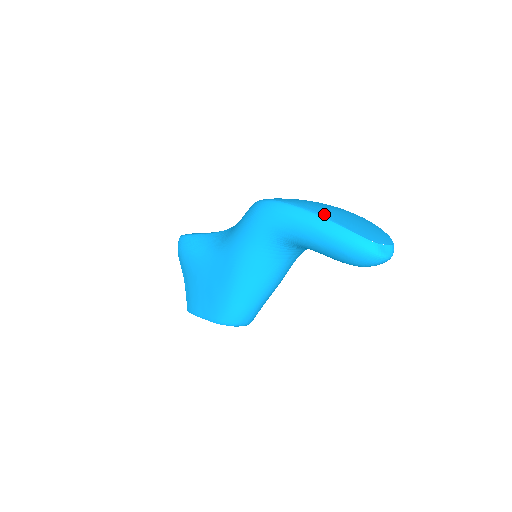
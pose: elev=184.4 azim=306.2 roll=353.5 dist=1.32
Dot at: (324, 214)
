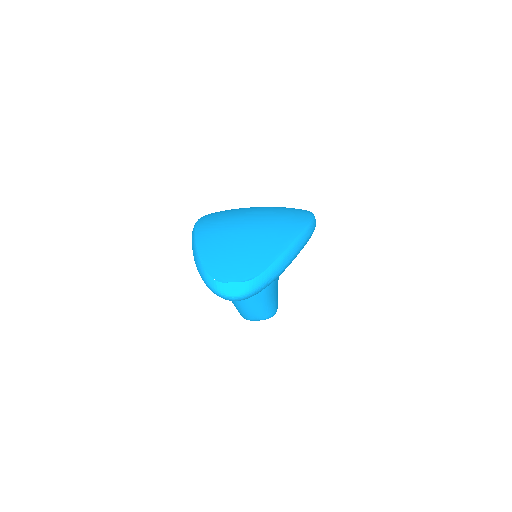
Dot at: (203, 243)
